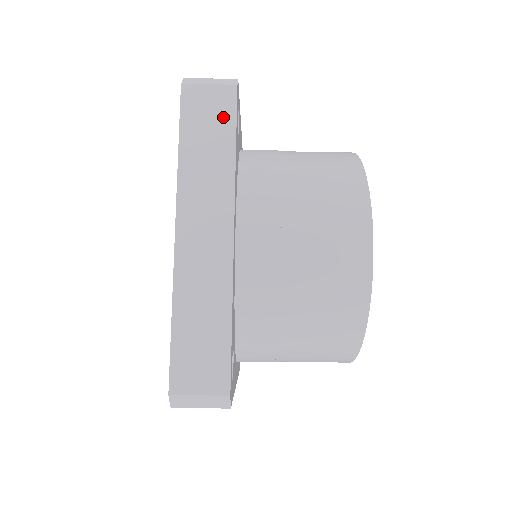
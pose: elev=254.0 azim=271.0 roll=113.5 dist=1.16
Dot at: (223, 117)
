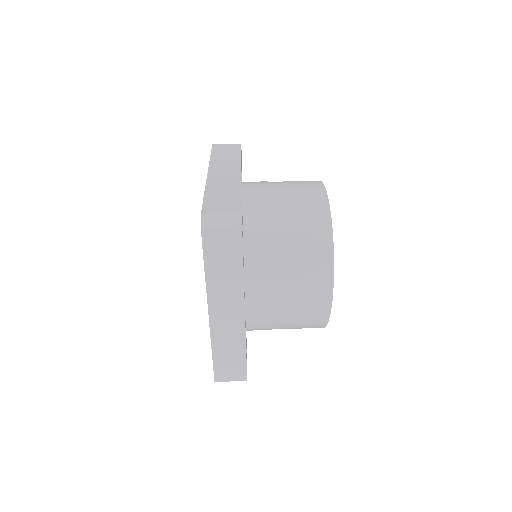
Dot at: (234, 149)
